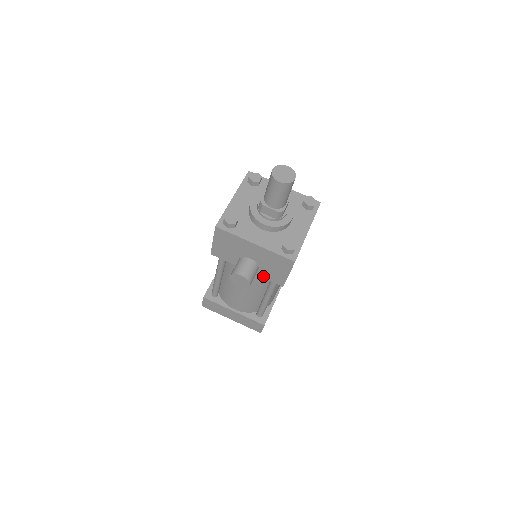
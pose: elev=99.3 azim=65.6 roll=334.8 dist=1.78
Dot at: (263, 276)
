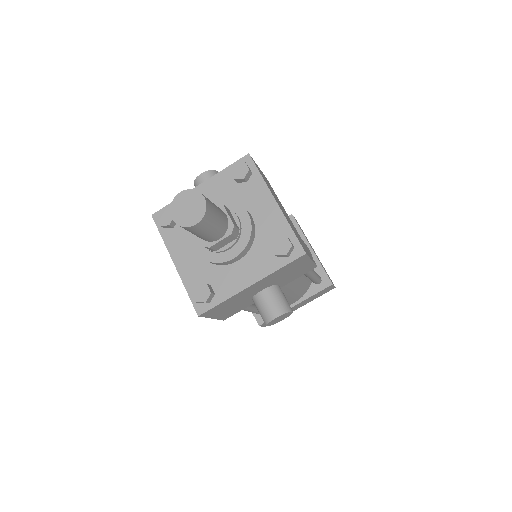
Dot at: (289, 282)
